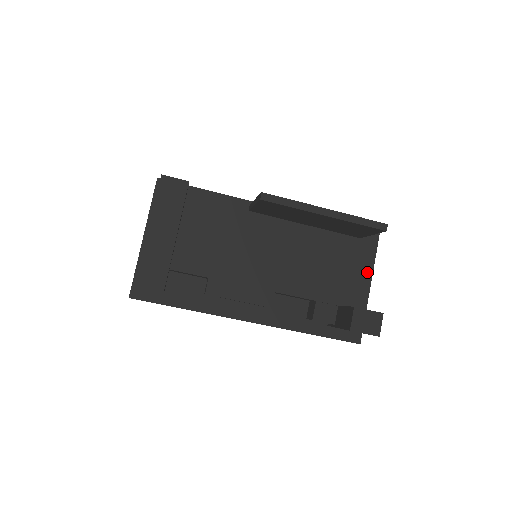
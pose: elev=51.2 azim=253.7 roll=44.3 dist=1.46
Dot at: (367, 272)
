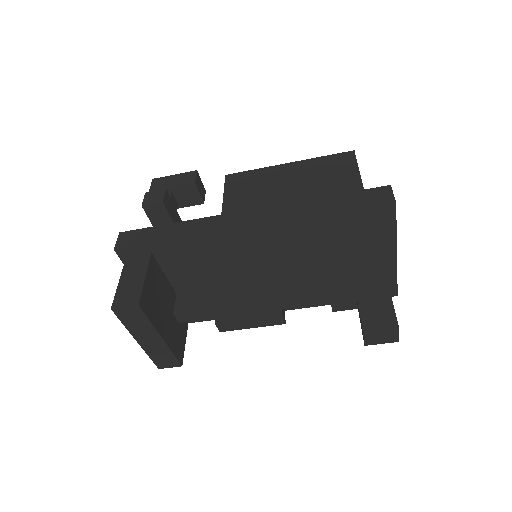
Dot at: (389, 243)
